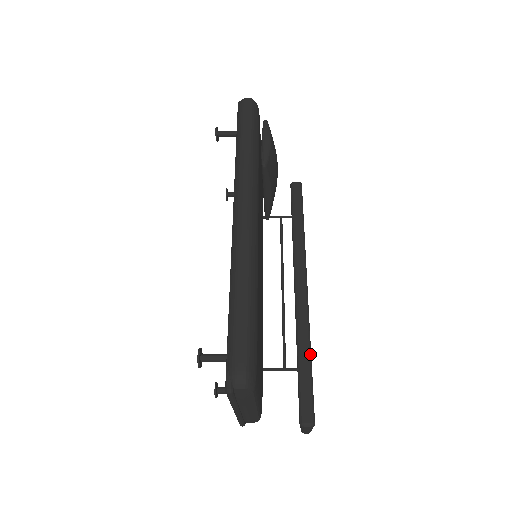
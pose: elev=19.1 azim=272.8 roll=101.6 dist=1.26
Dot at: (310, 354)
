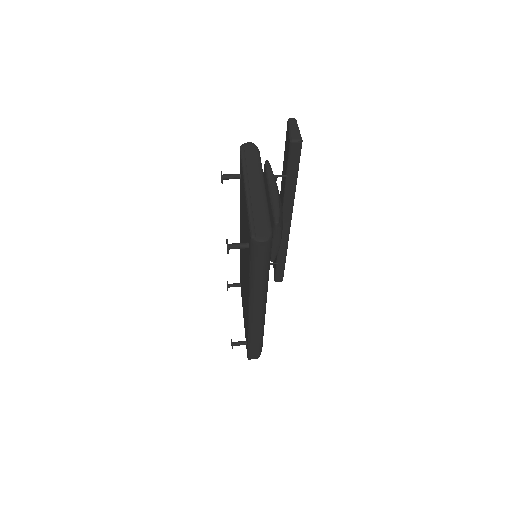
Dot at: occluded
